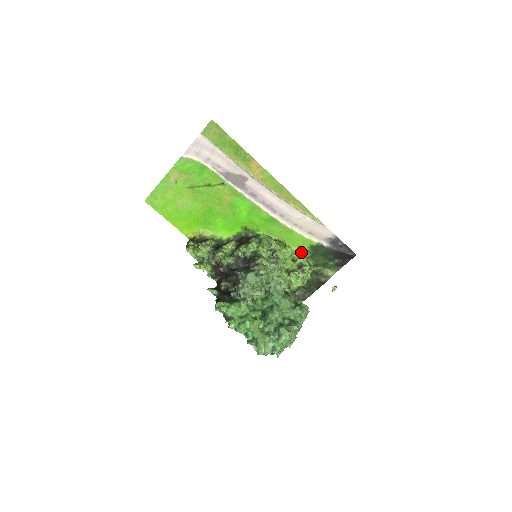
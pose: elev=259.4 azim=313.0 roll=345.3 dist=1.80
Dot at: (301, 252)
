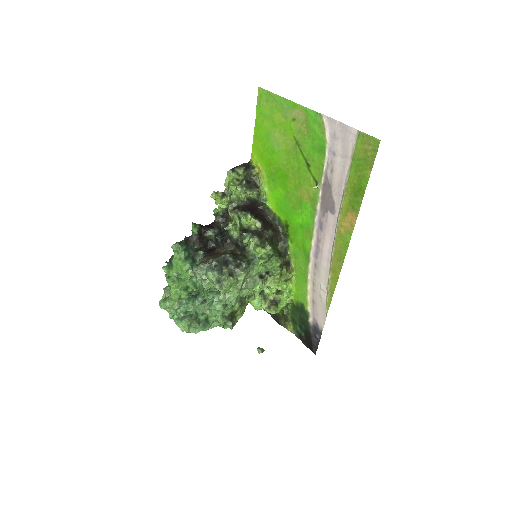
Dot at: (293, 294)
